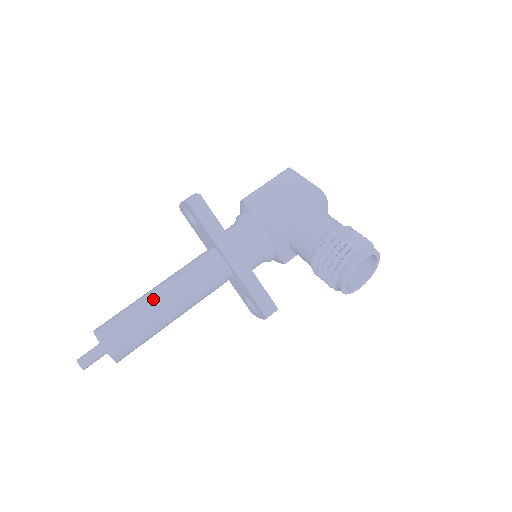
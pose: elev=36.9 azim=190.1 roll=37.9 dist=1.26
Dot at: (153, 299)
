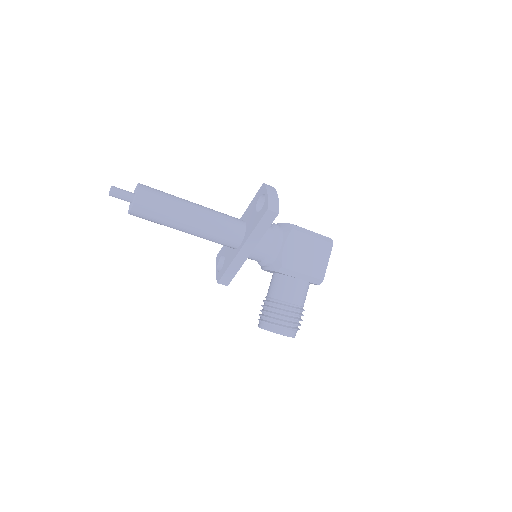
Dot at: (186, 216)
